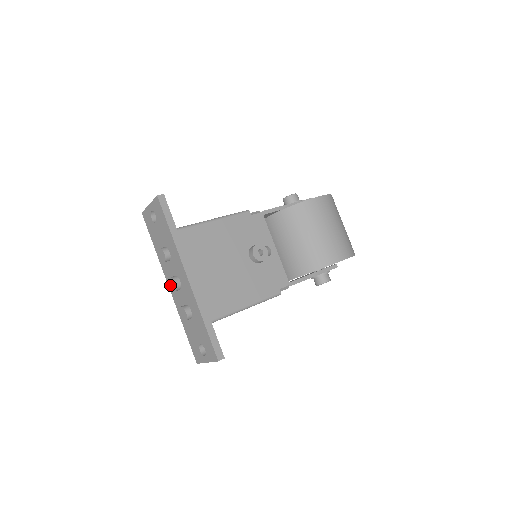
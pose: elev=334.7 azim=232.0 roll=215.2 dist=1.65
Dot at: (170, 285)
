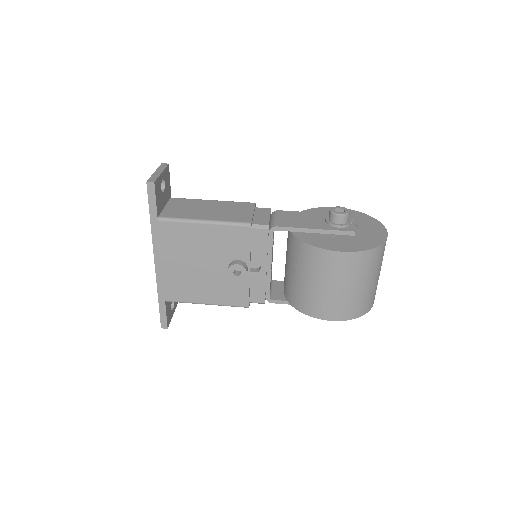
Dot at: occluded
